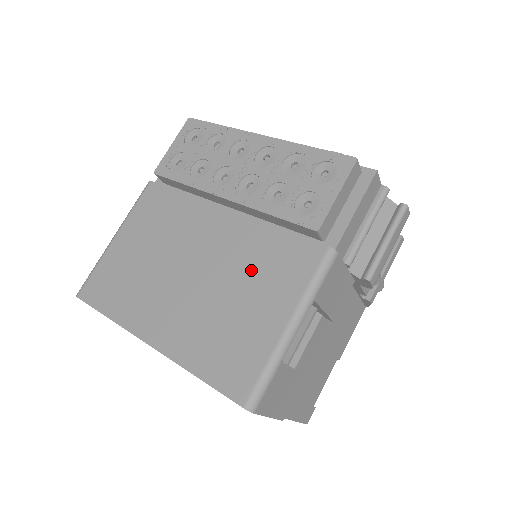
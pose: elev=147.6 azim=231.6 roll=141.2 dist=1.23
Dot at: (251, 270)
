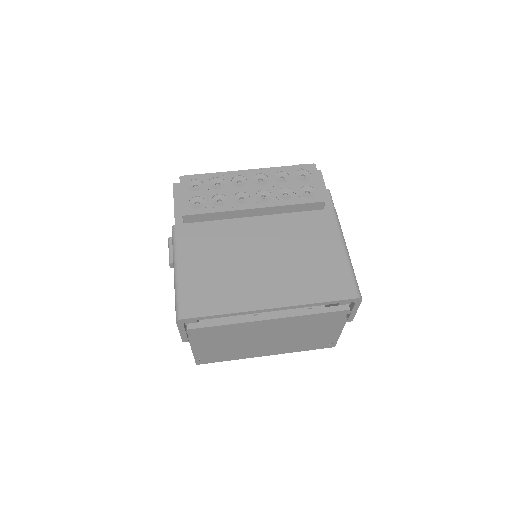
Dot at: (301, 238)
